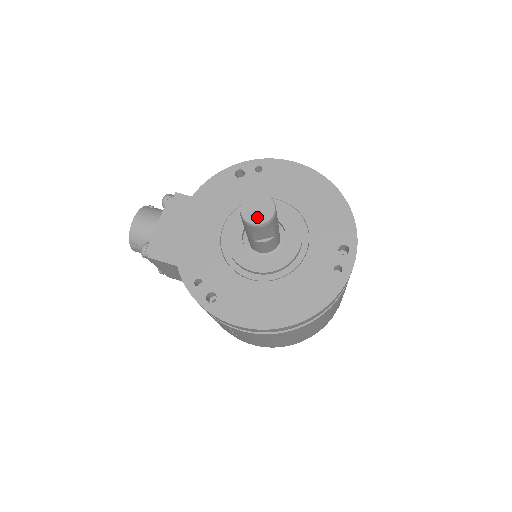
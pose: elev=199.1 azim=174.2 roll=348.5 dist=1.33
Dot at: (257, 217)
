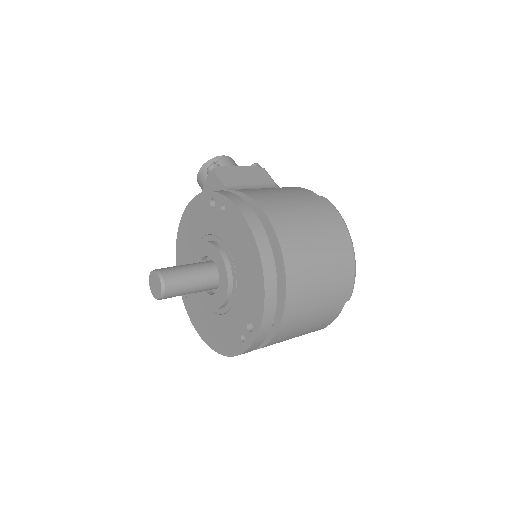
Dot at: (154, 291)
